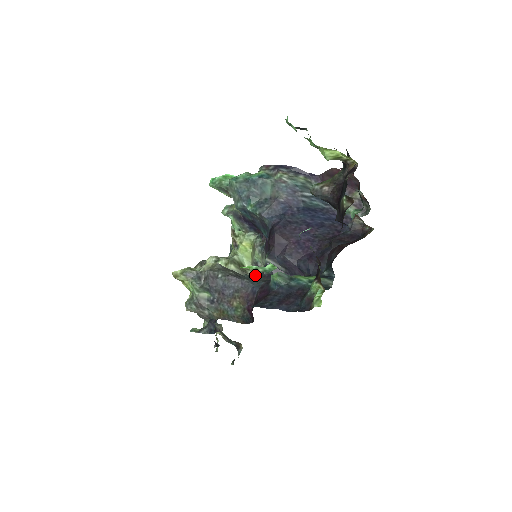
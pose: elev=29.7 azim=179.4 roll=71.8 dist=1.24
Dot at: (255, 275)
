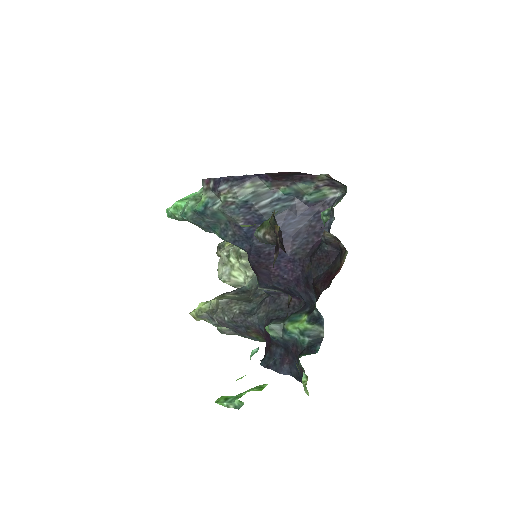
Dot at: occluded
